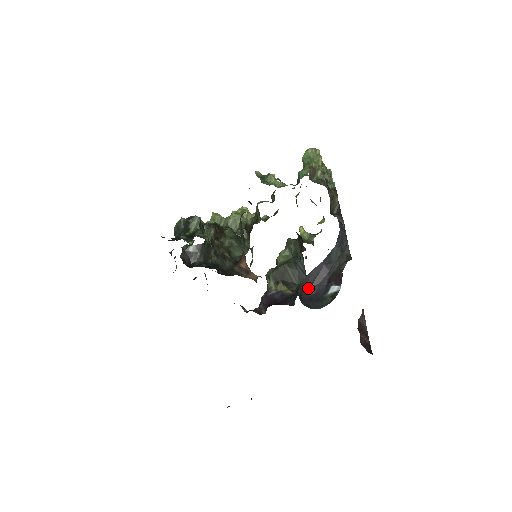
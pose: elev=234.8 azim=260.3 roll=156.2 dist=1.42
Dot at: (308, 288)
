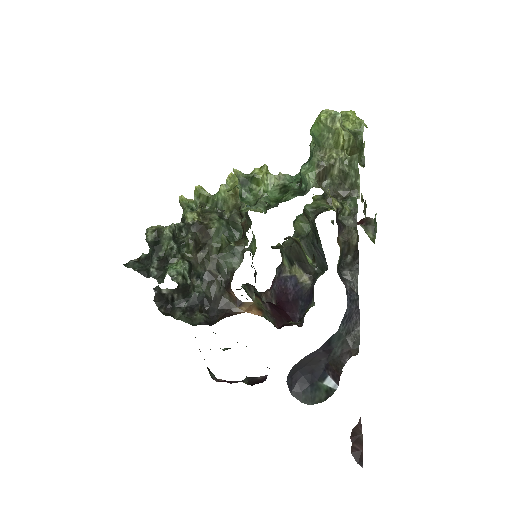
Dot at: (301, 368)
